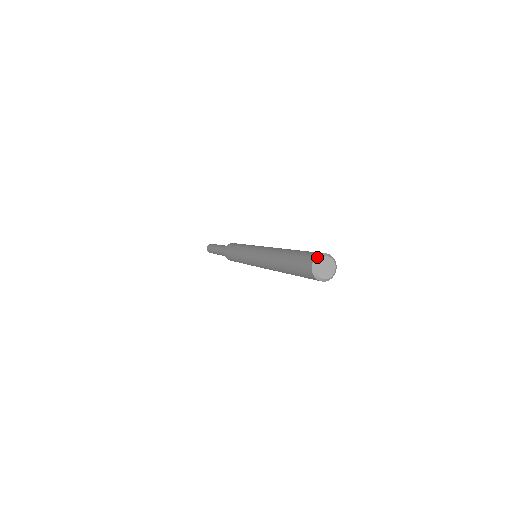
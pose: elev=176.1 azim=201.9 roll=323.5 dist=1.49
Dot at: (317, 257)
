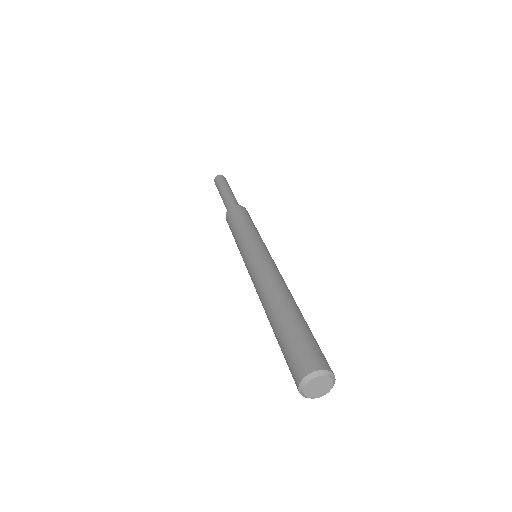
Dot at: (312, 373)
